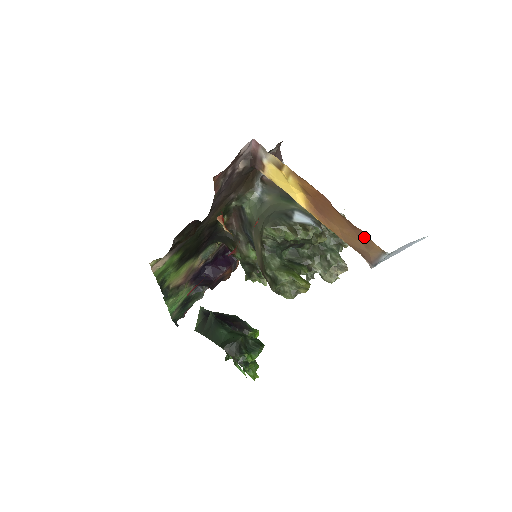
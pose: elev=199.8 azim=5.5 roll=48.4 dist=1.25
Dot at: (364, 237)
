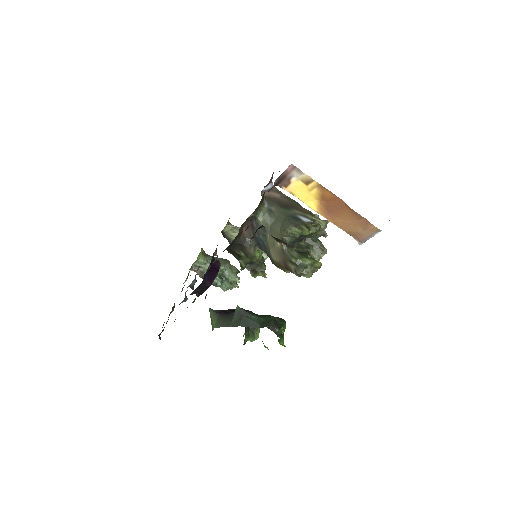
Dot at: (366, 223)
